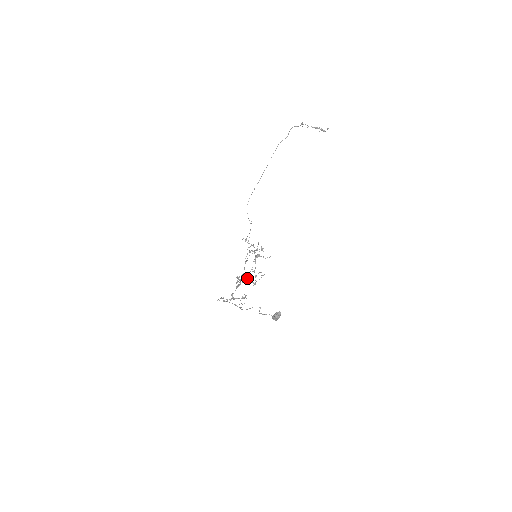
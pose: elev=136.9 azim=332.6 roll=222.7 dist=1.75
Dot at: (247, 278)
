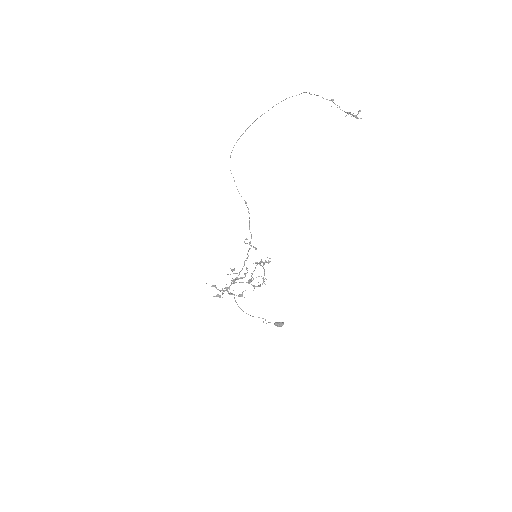
Dot at: occluded
